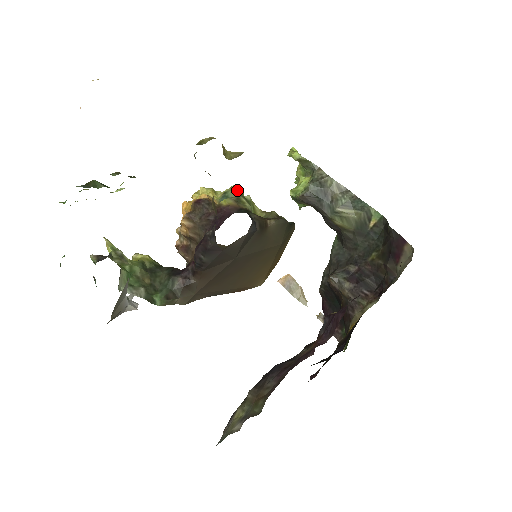
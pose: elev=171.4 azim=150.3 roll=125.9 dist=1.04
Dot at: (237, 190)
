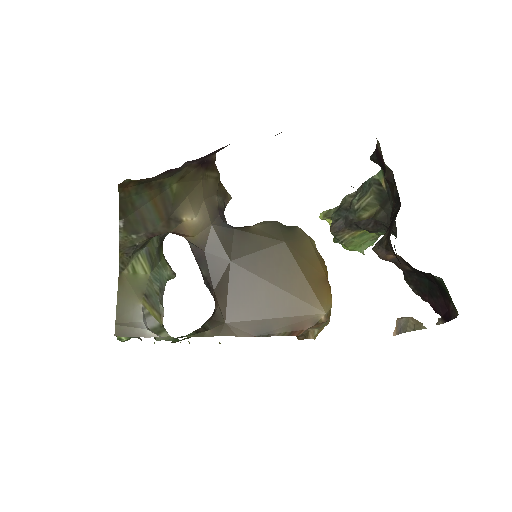
Dot at: occluded
